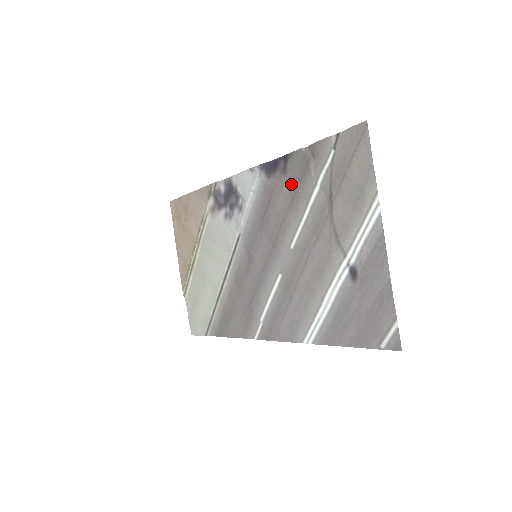
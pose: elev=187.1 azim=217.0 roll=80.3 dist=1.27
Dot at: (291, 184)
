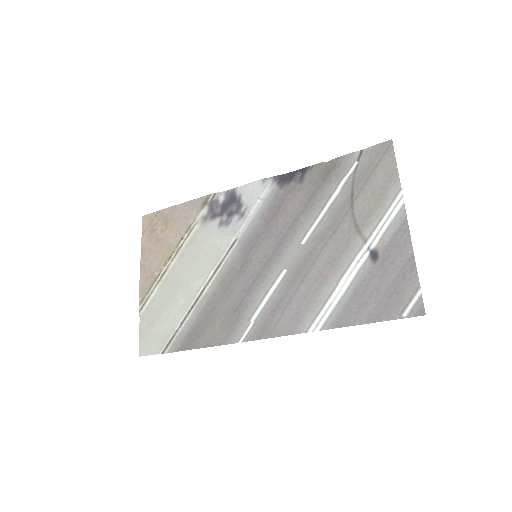
Dot at: (308, 190)
